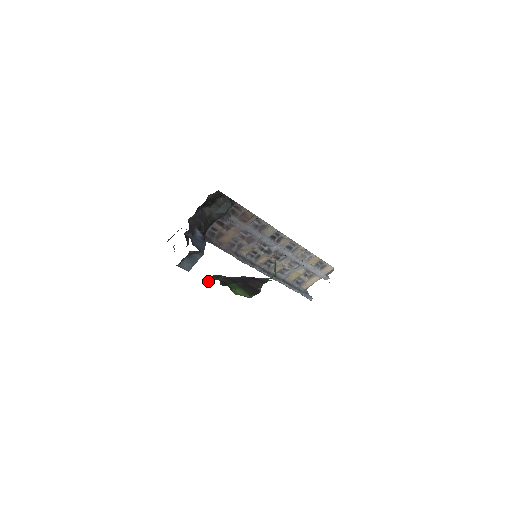
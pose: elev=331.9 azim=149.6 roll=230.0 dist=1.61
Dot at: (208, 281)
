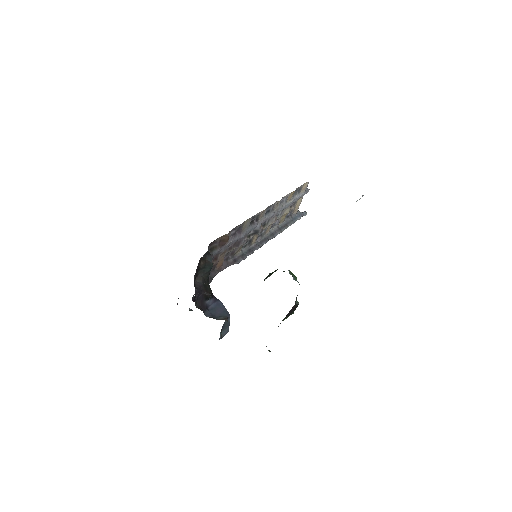
Dot at: occluded
